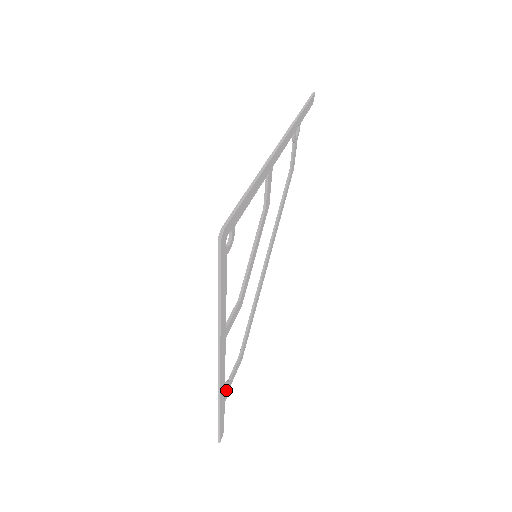
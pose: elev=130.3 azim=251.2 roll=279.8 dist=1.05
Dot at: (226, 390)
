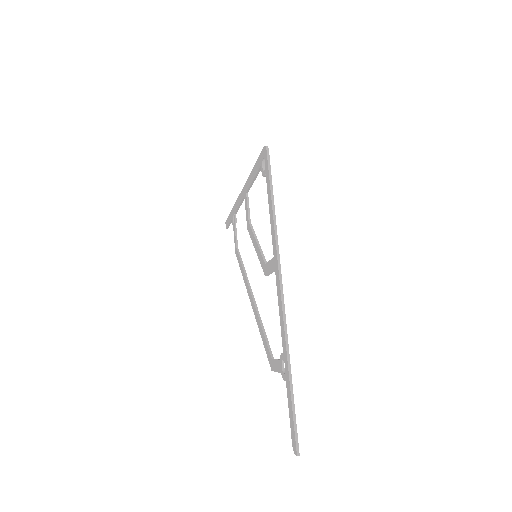
Dot at: (283, 370)
